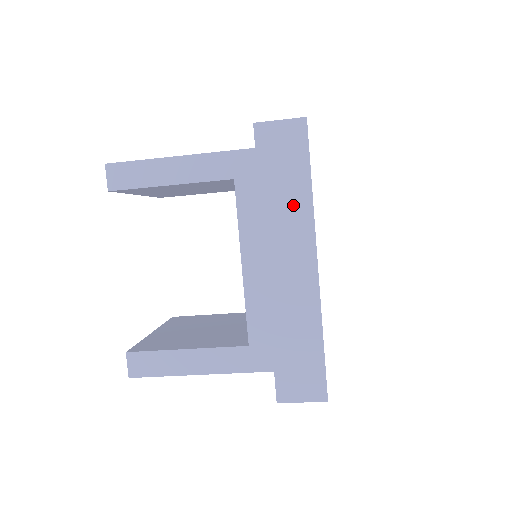
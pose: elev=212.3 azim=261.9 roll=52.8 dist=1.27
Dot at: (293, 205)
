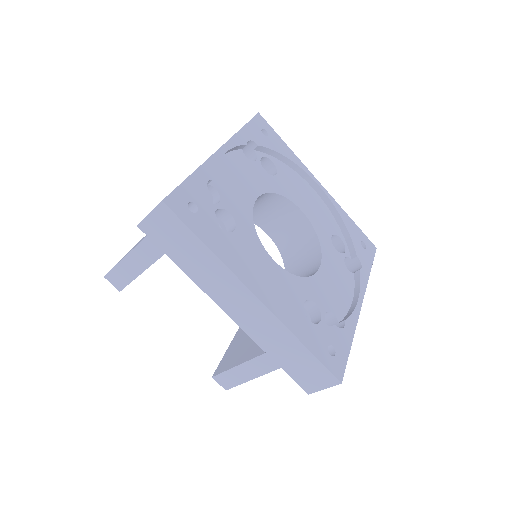
Dot at: (208, 267)
